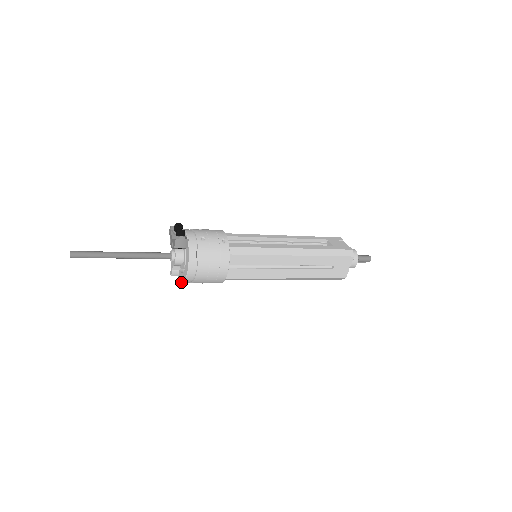
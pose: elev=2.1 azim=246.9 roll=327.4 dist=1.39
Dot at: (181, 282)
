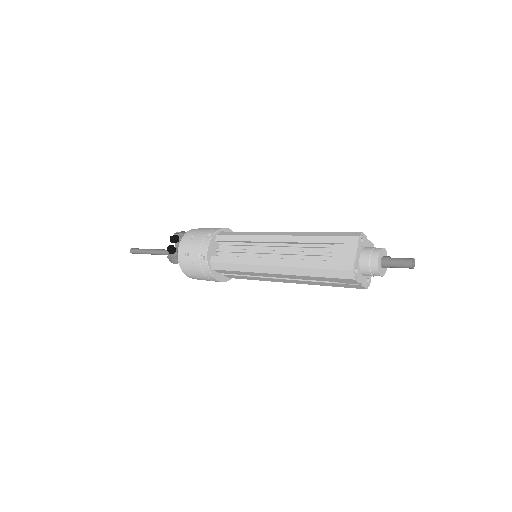
Dot at: occluded
